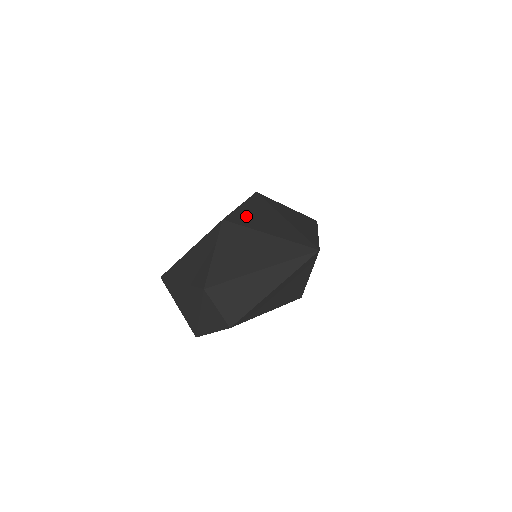
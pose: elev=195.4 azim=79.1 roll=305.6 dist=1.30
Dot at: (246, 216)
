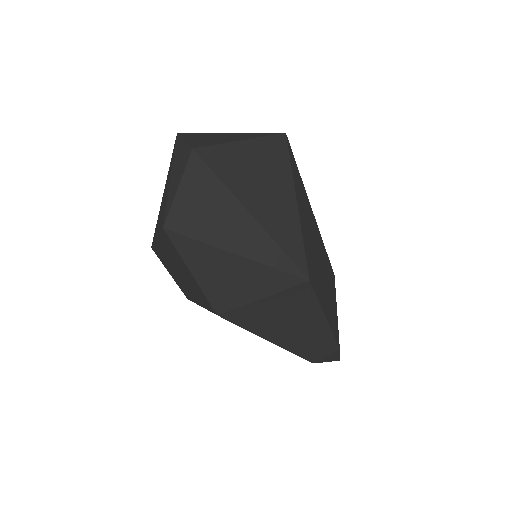
Dot at: occluded
